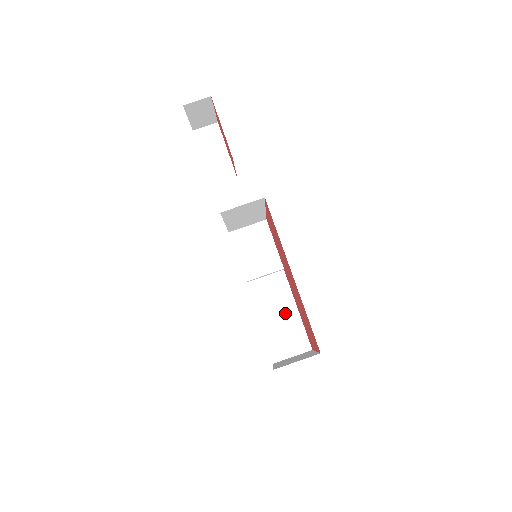
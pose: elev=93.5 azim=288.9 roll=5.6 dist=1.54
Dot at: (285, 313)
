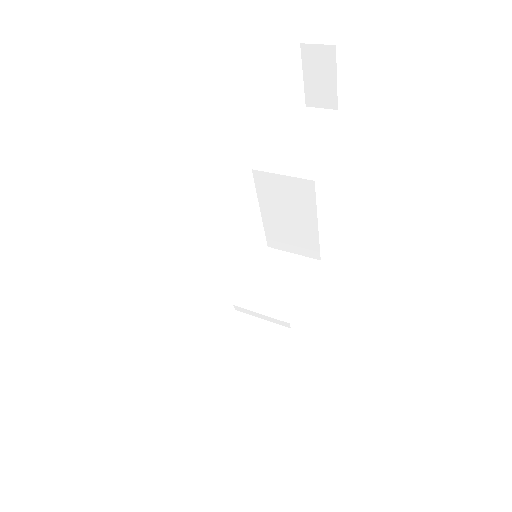
Dot at: (243, 378)
